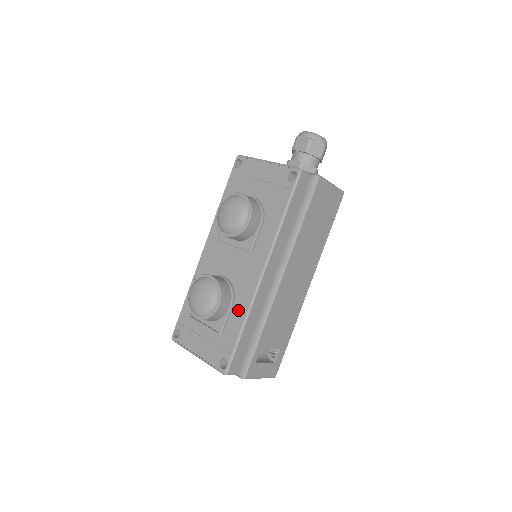
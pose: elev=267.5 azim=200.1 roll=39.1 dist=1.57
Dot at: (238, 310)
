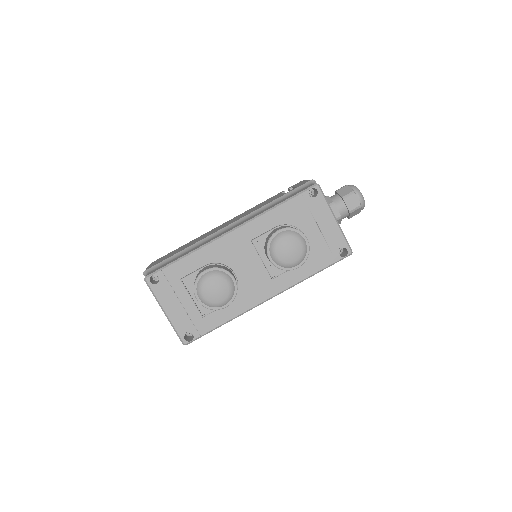
Dot at: (230, 309)
